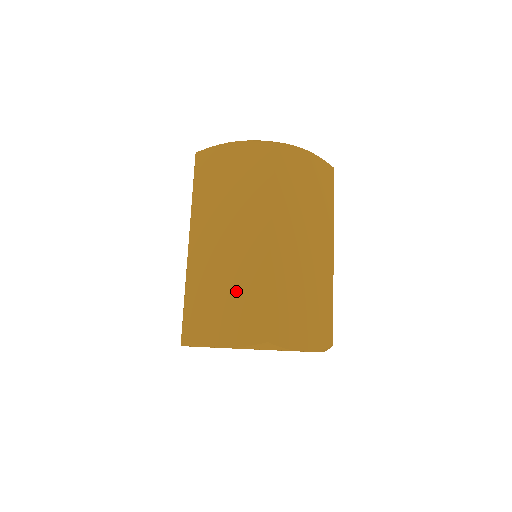
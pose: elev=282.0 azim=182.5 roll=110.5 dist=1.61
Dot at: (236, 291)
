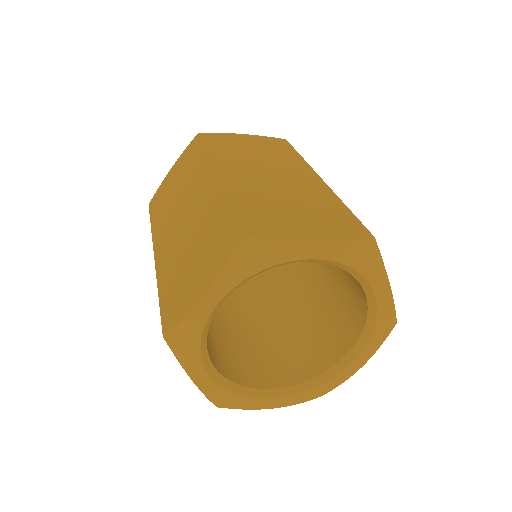
Dot at: (304, 204)
